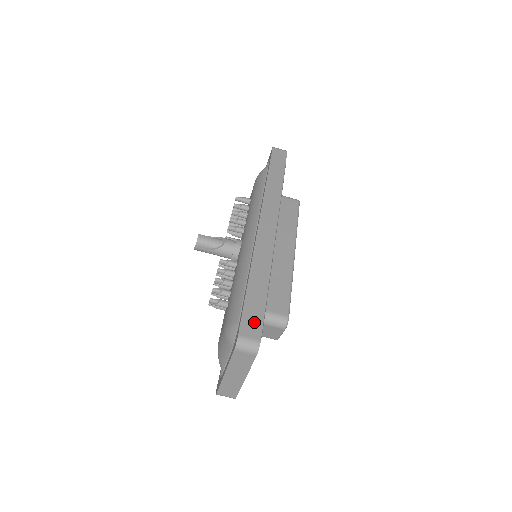
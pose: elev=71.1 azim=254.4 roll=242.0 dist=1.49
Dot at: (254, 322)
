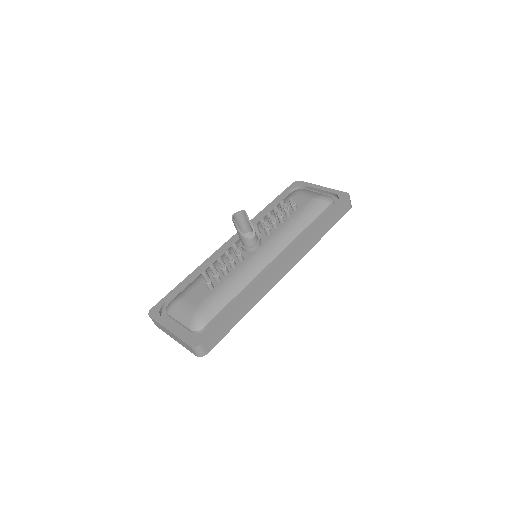
Dot at: (215, 340)
